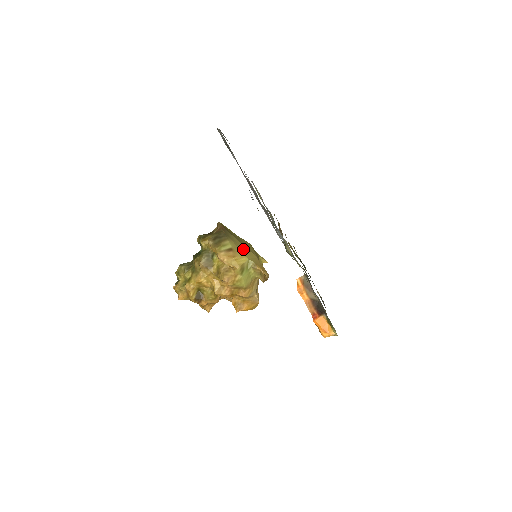
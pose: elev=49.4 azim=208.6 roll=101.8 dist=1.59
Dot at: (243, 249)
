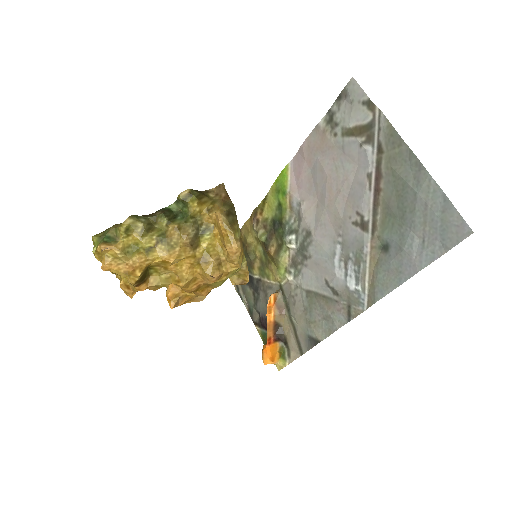
Dot at: occluded
